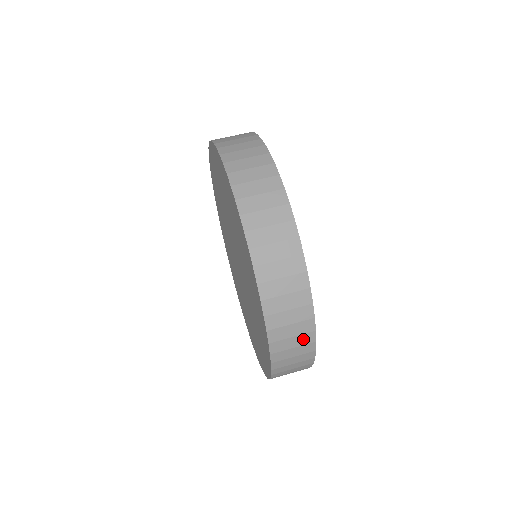
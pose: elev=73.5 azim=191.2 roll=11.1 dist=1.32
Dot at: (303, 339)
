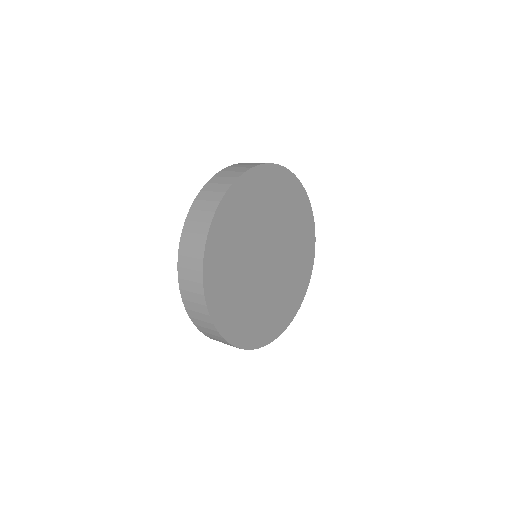
Dot at: (201, 308)
